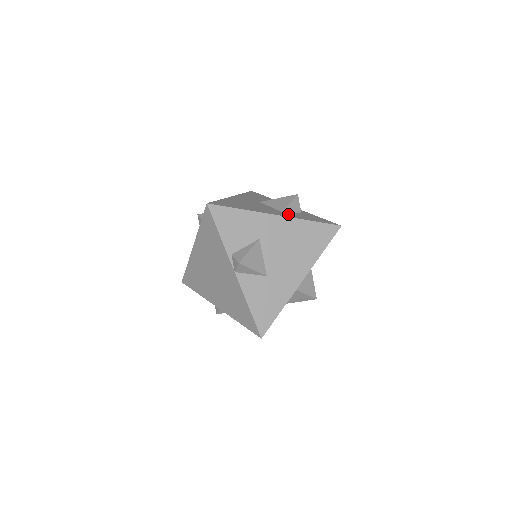
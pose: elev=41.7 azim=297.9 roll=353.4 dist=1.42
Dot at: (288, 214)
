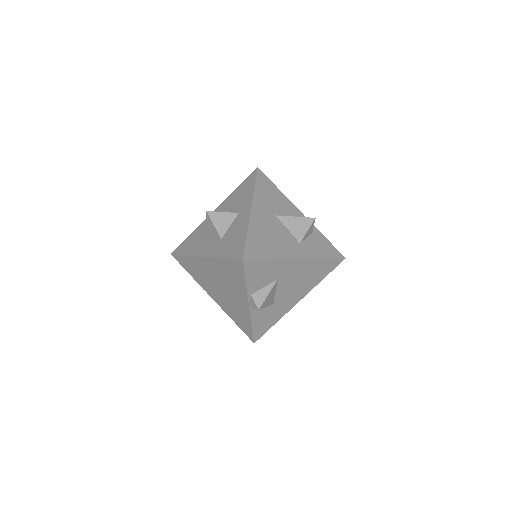
Dot at: (305, 249)
